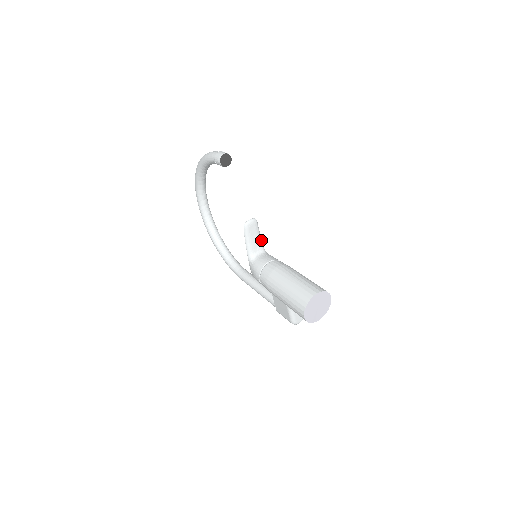
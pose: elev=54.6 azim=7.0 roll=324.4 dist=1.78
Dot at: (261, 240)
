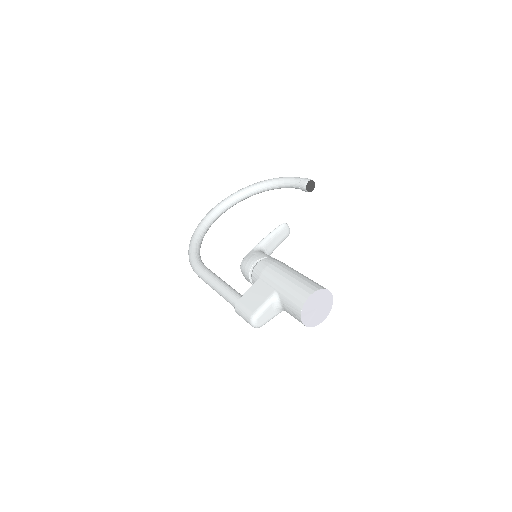
Dot at: occluded
